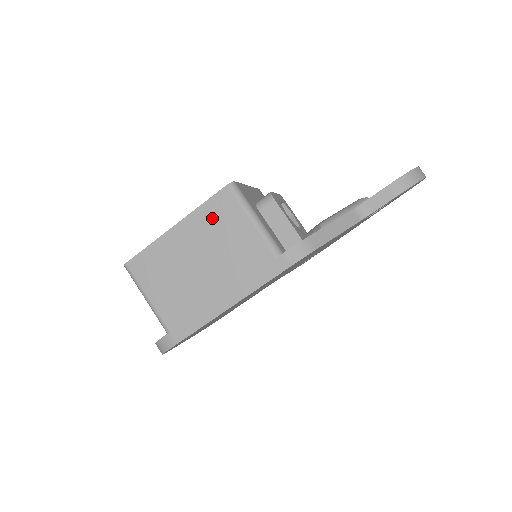
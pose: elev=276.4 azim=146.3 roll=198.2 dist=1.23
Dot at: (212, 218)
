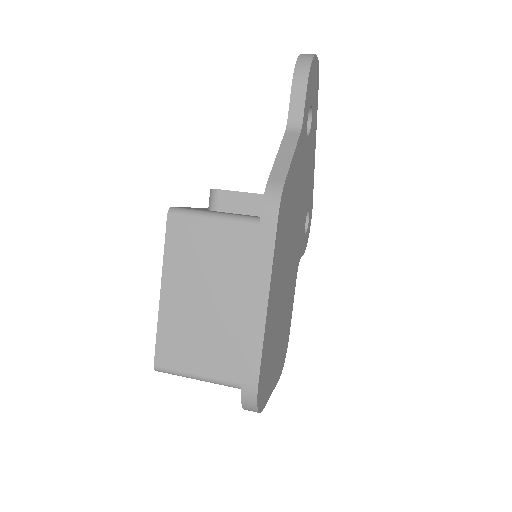
Dot at: (182, 253)
